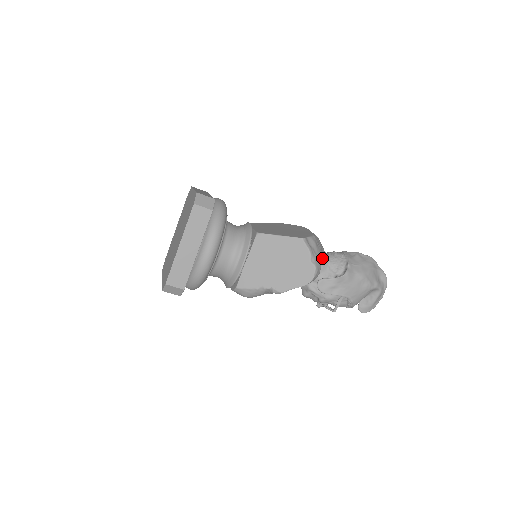
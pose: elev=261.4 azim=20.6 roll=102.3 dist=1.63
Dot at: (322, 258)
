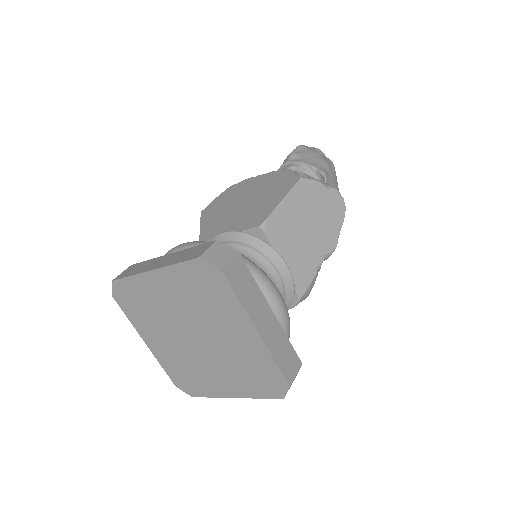
Dot at: occluded
